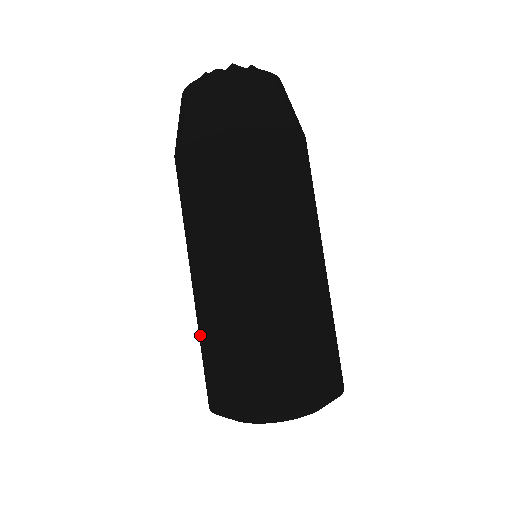
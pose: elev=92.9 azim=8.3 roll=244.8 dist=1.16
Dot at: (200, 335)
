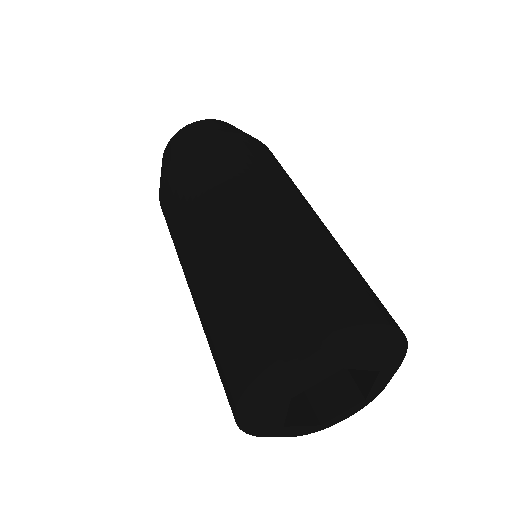
Dot at: occluded
